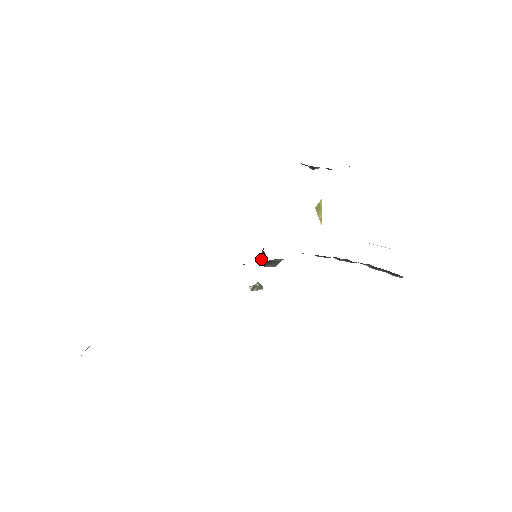
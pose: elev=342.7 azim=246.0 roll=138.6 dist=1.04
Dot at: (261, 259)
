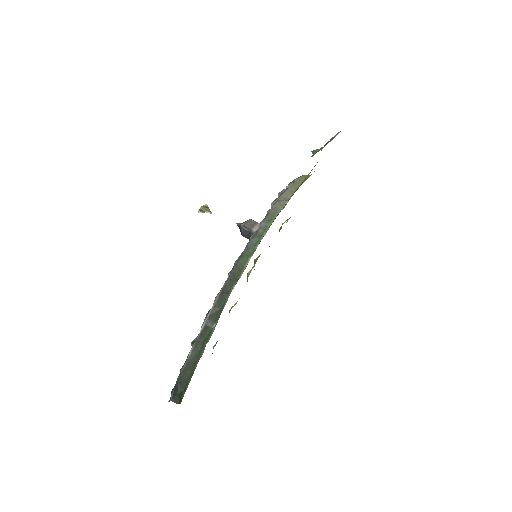
Dot at: (243, 232)
